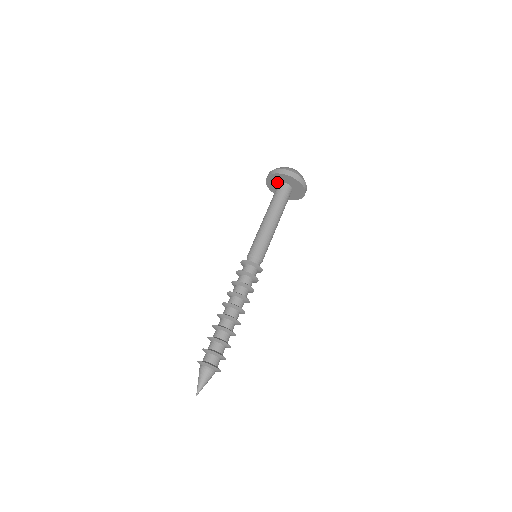
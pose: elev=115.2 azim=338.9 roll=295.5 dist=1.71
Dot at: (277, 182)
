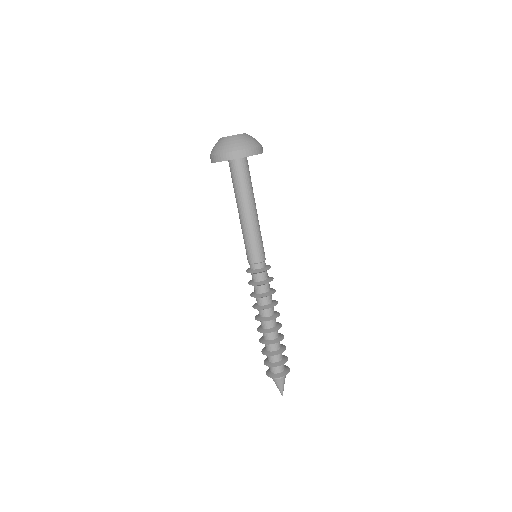
Dot at: (228, 160)
